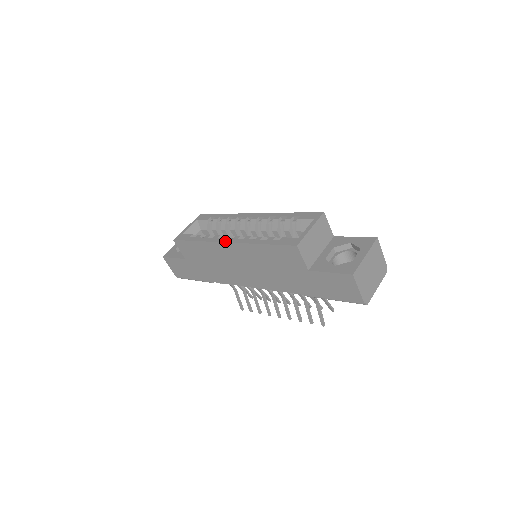
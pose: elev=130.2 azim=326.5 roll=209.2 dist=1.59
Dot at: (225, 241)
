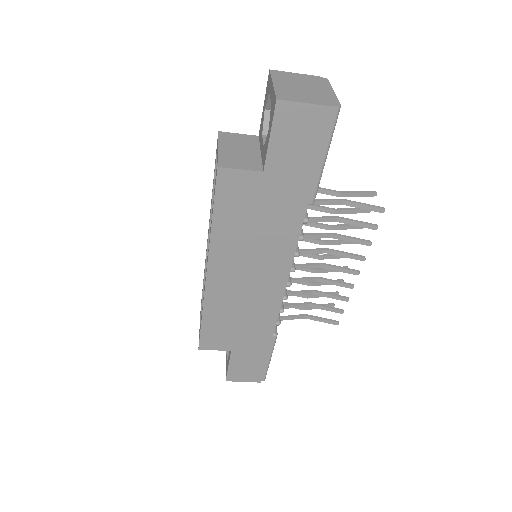
Dot at: occluded
